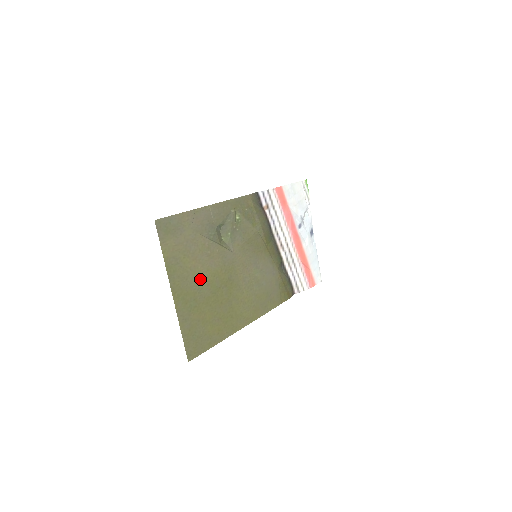
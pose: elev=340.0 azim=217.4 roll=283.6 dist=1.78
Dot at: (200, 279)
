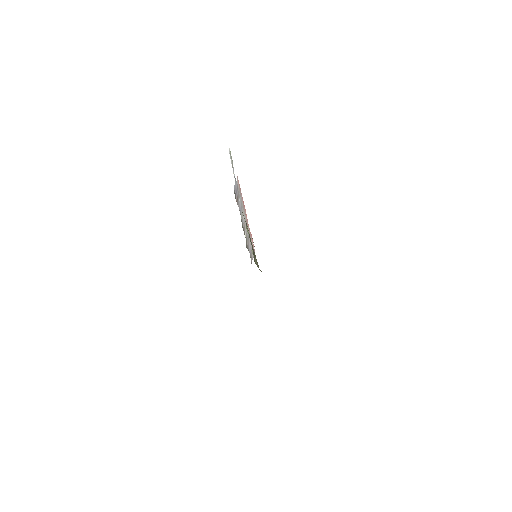
Dot at: occluded
